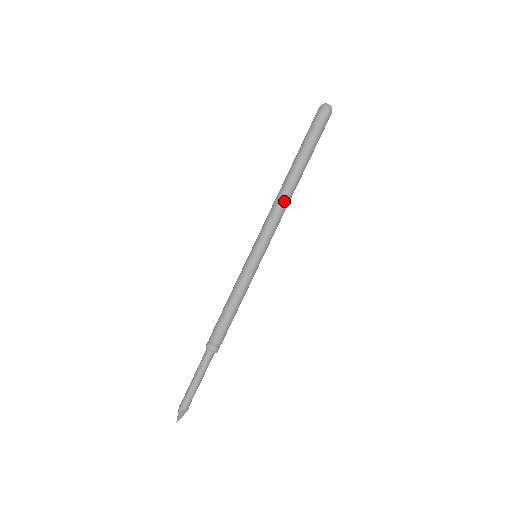
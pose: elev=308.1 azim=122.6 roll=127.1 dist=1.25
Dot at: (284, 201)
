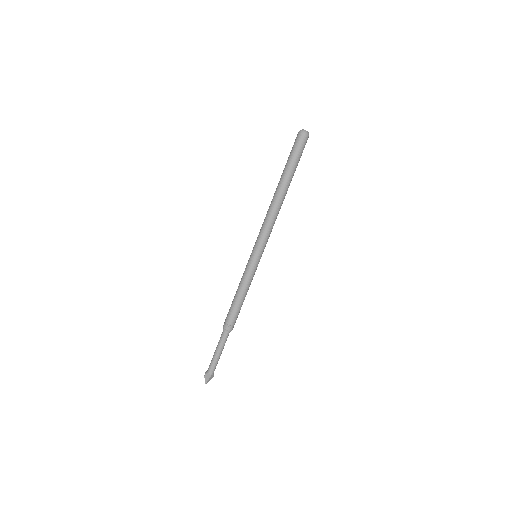
Dot at: (271, 211)
